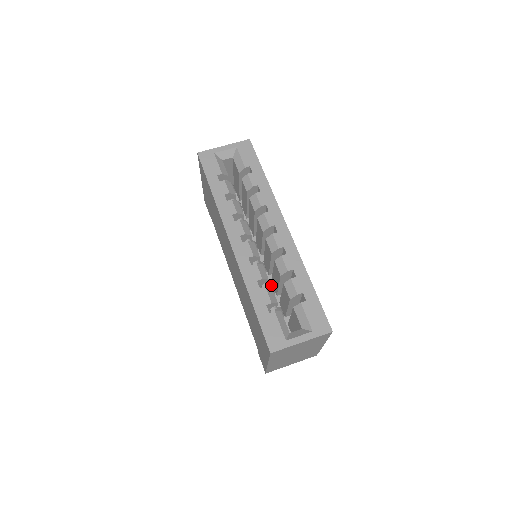
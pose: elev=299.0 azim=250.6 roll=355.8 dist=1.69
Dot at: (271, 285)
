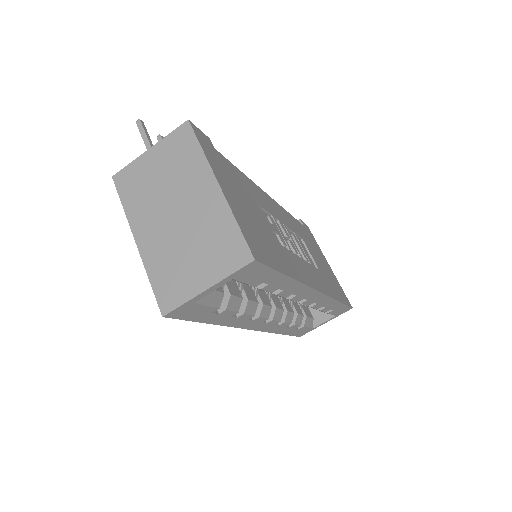
Dot at: occluded
